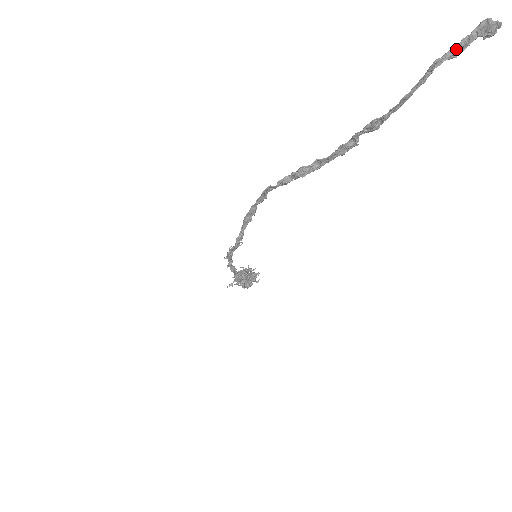
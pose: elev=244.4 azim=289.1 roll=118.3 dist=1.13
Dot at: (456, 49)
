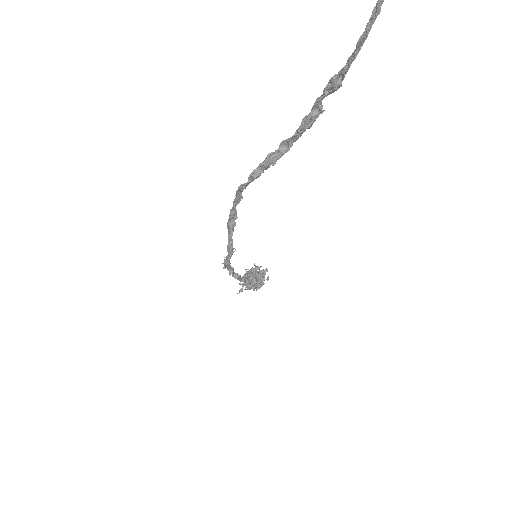
Dot at: out of frame
